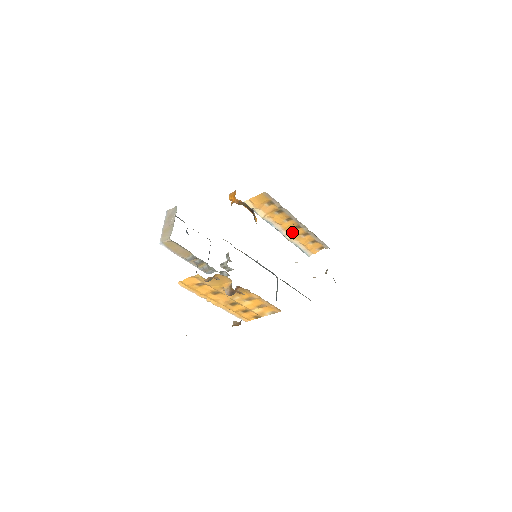
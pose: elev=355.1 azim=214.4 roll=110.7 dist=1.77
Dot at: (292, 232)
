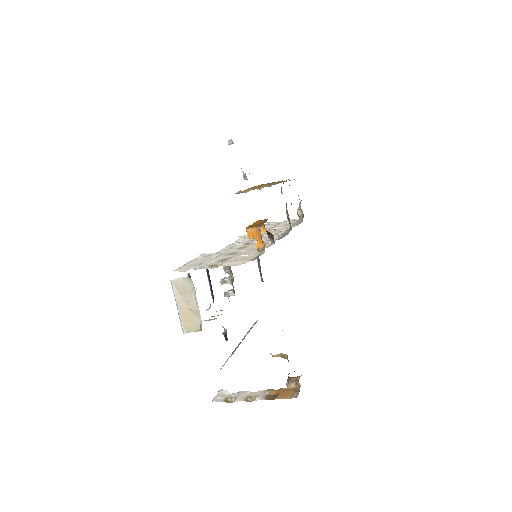
Dot at: occluded
